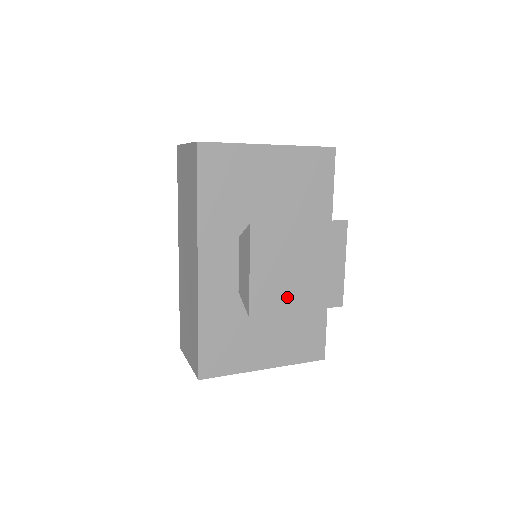
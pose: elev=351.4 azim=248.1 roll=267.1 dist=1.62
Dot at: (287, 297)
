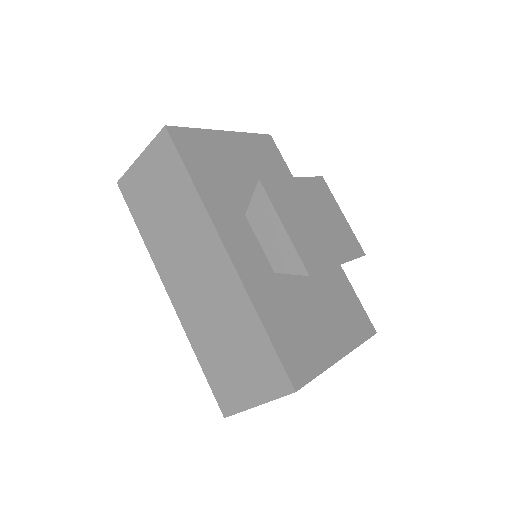
Dot at: (325, 251)
